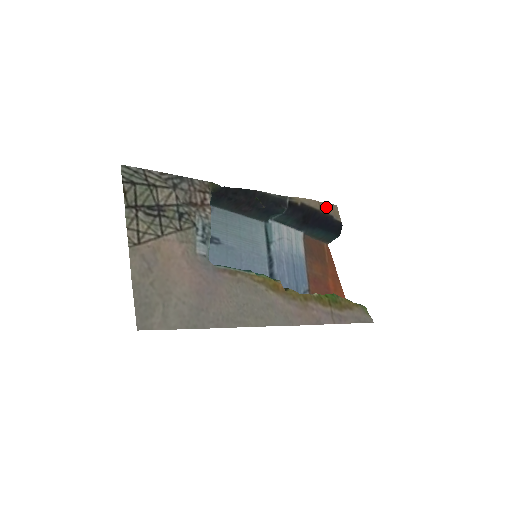
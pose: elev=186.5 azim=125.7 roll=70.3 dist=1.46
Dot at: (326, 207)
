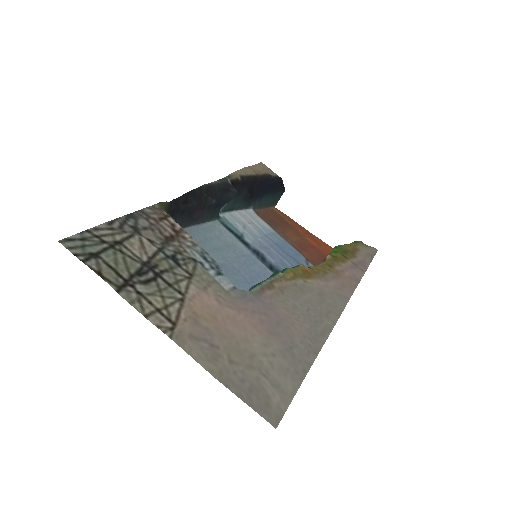
Dot at: (257, 169)
